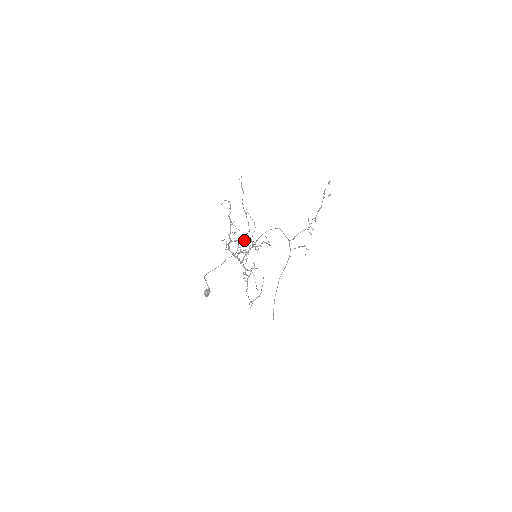
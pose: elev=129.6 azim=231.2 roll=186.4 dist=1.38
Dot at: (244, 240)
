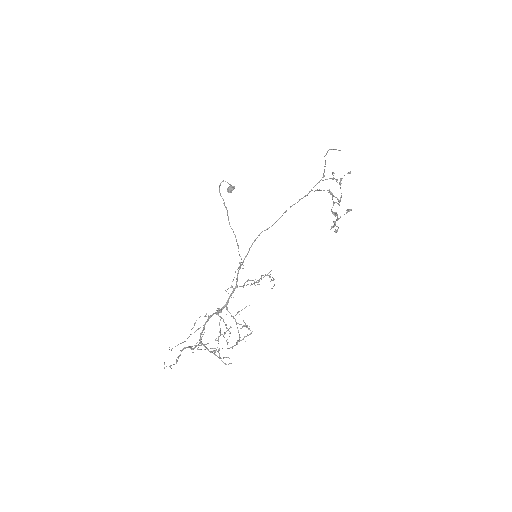
Dot at: occluded
